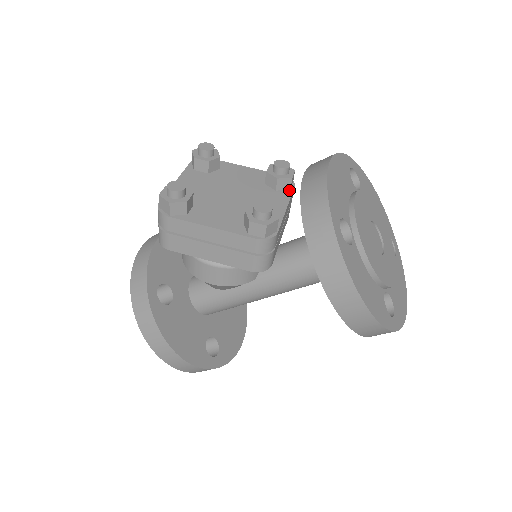
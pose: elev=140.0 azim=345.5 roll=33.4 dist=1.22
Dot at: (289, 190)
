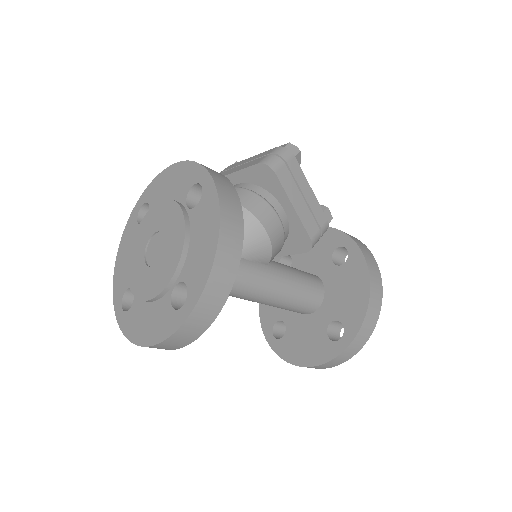
Dot at: occluded
